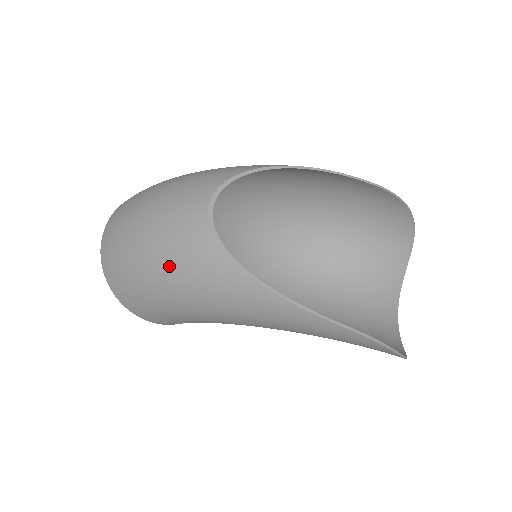
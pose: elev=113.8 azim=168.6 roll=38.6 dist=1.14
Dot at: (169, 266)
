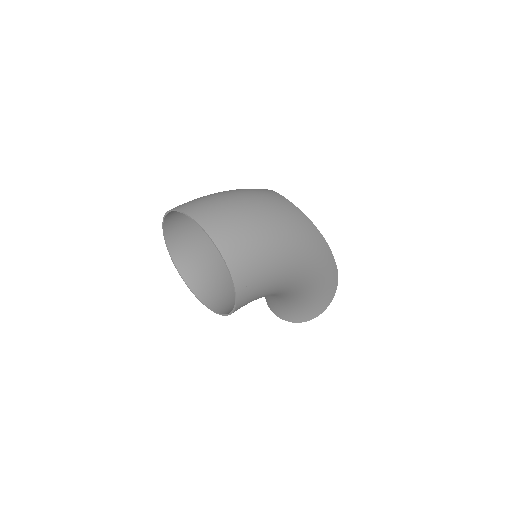
Dot at: (283, 223)
